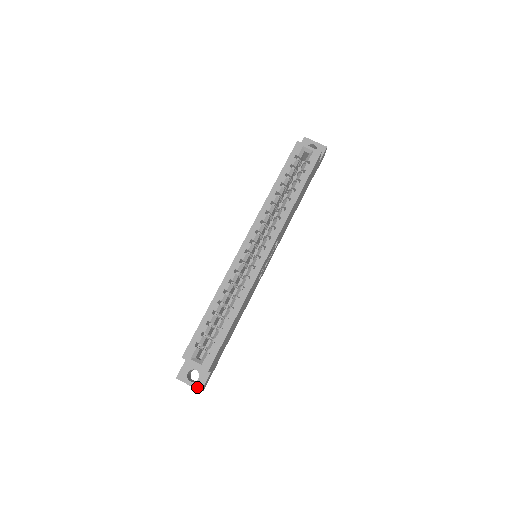
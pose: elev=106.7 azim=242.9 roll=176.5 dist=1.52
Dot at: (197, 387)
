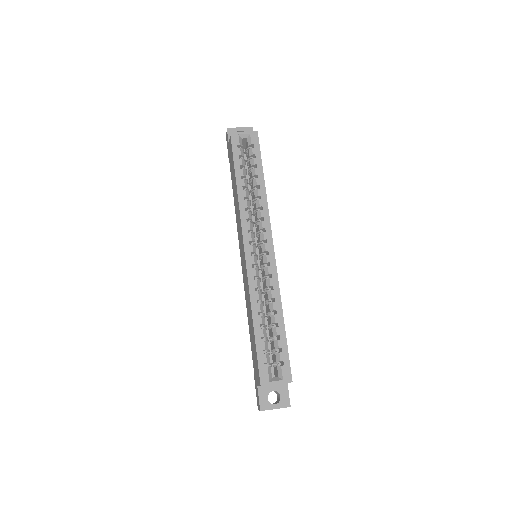
Dot at: (284, 405)
